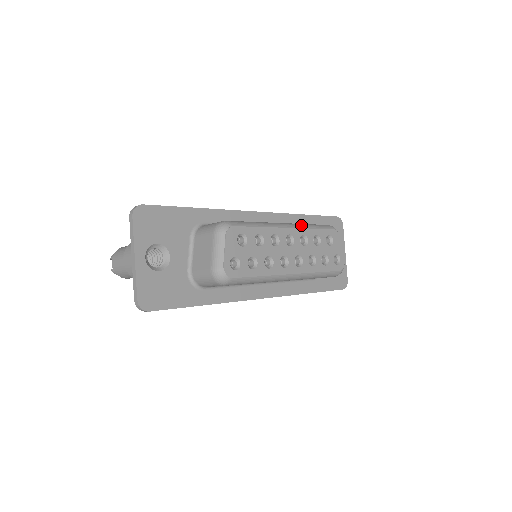
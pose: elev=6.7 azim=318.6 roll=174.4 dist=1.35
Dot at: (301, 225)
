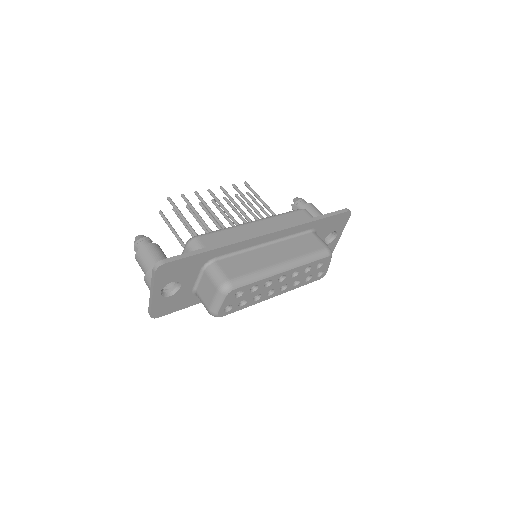
Dot at: (298, 263)
